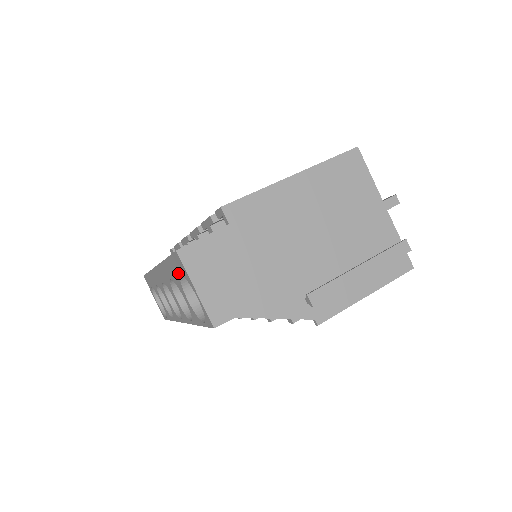
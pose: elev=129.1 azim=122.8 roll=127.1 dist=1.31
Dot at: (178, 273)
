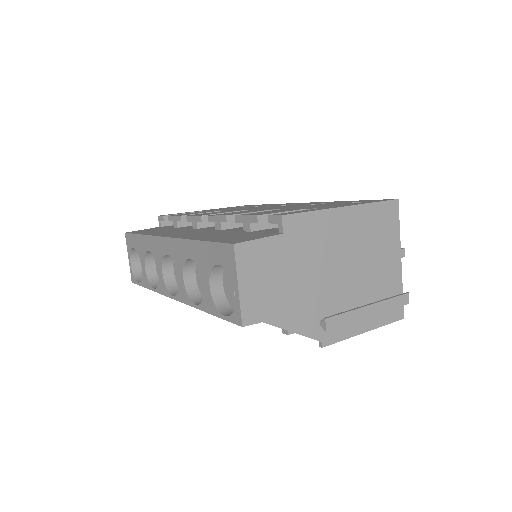
Dot at: (215, 261)
